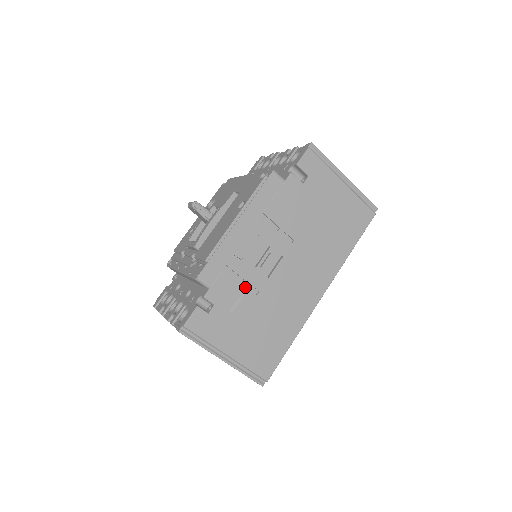
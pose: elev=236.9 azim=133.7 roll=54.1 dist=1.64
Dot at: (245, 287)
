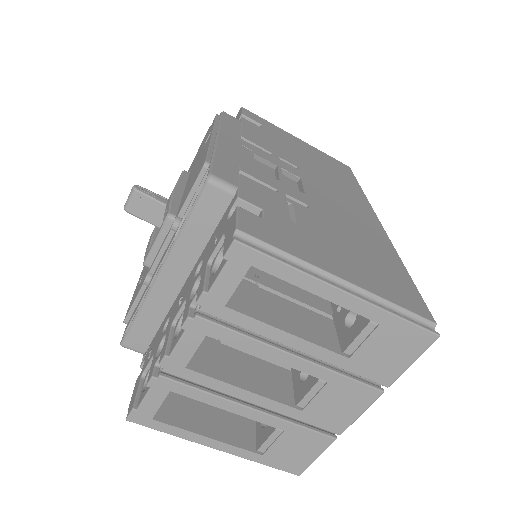
Dot at: (285, 197)
